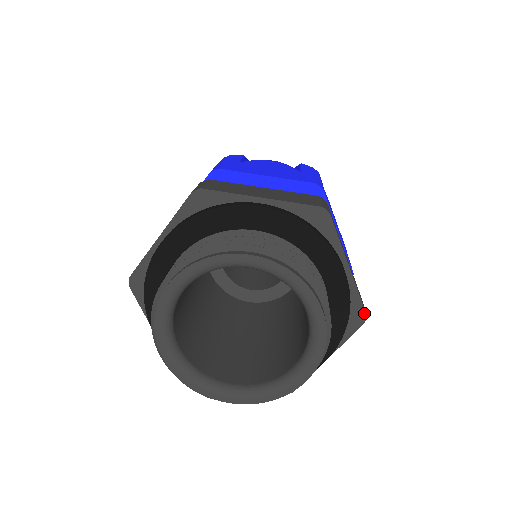
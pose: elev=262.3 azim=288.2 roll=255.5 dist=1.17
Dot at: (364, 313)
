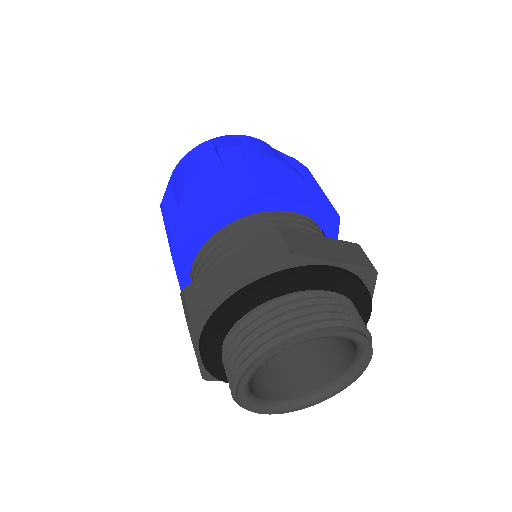
Dot at: occluded
